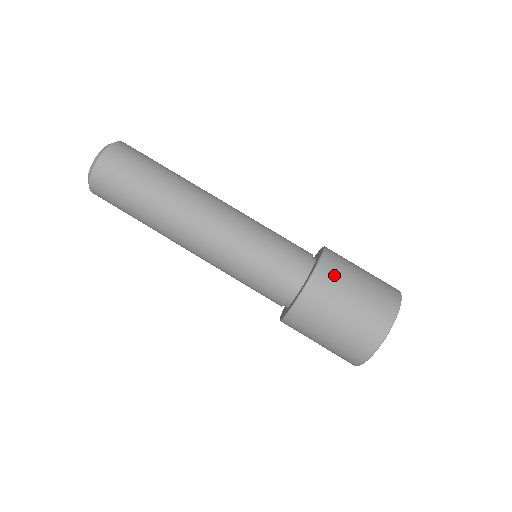
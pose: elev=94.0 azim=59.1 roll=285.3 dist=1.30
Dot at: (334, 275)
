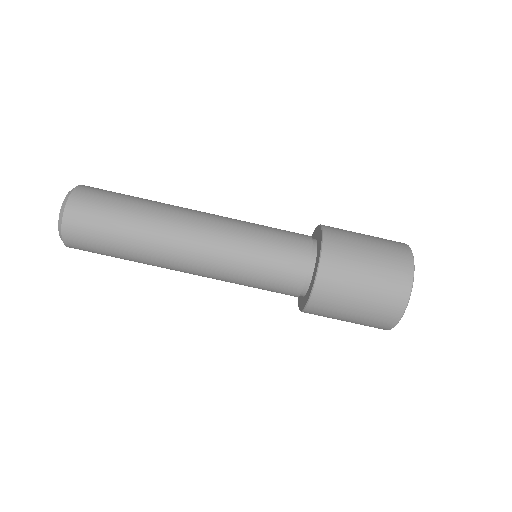
Dot at: (341, 231)
